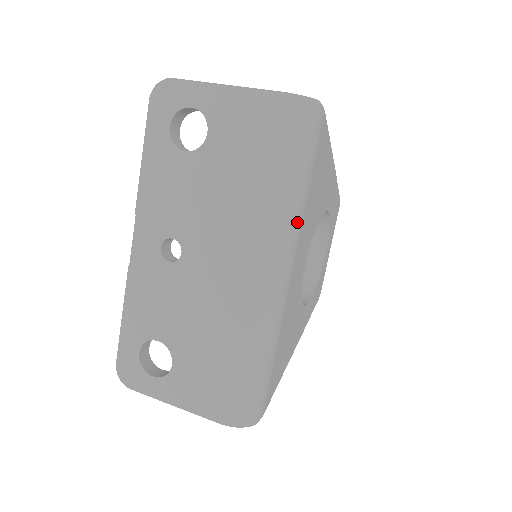
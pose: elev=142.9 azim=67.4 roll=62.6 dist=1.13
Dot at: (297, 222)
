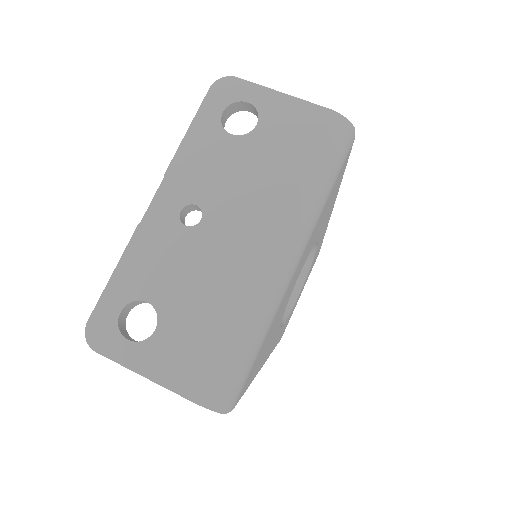
Dot at: (315, 219)
